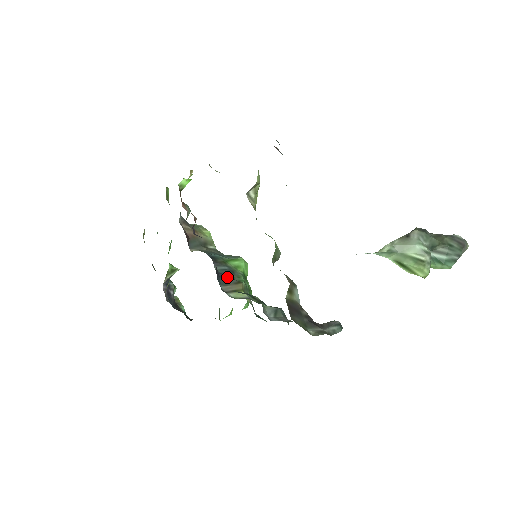
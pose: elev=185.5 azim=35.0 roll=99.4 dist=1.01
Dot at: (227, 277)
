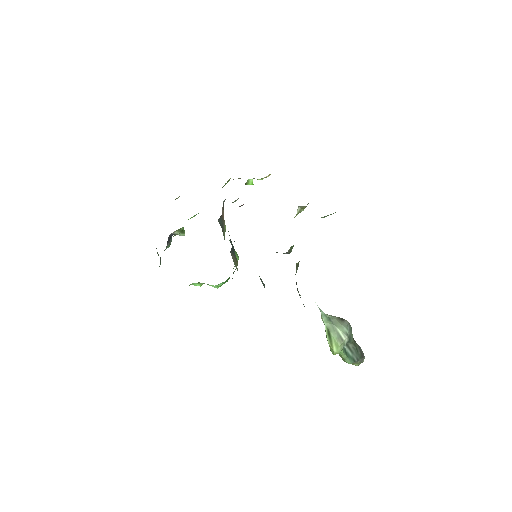
Dot at: occluded
